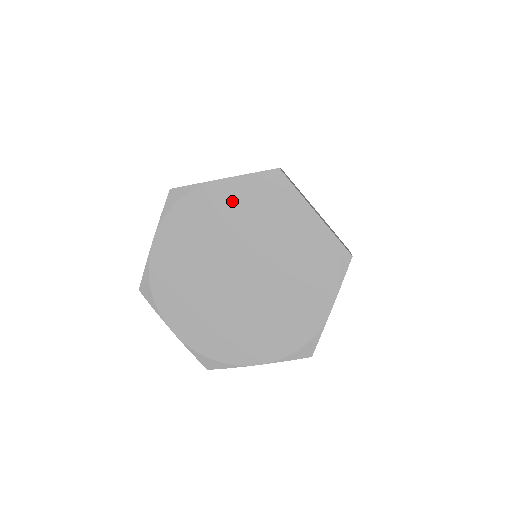
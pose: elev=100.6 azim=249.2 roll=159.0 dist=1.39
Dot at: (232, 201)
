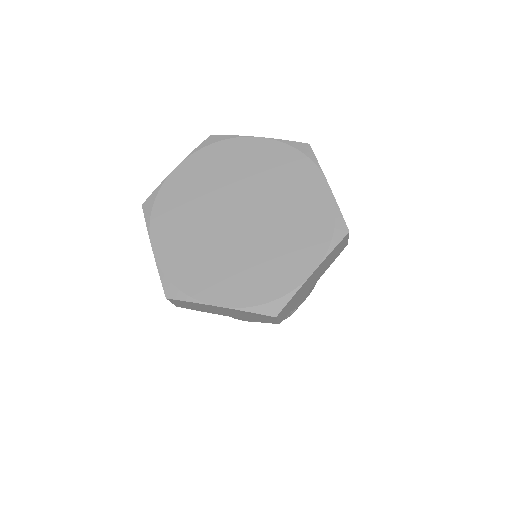
Dot at: (193, 175)
